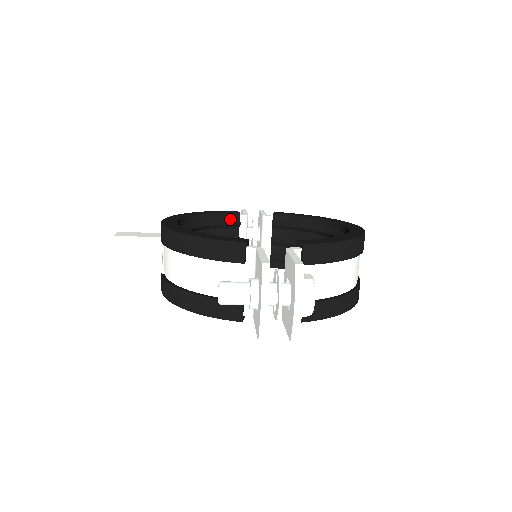
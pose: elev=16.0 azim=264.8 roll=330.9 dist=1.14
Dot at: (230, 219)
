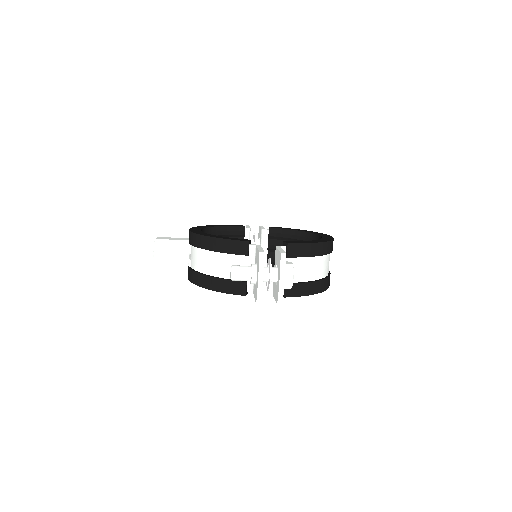
Dot at: (237, 231)
